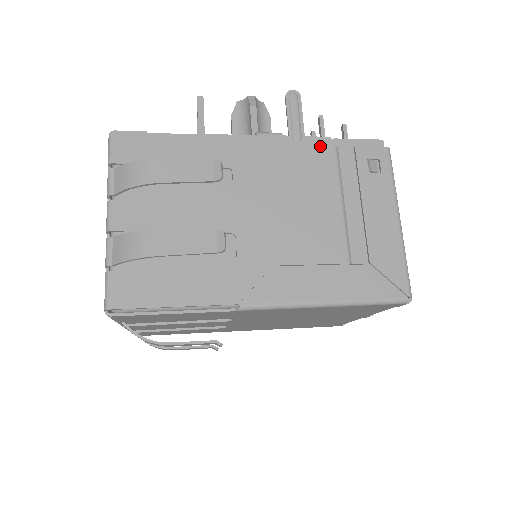
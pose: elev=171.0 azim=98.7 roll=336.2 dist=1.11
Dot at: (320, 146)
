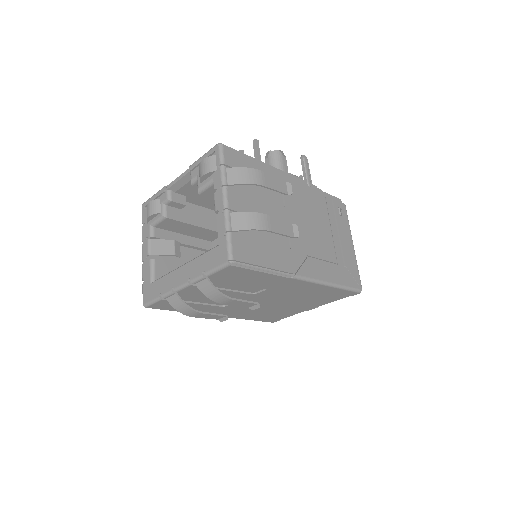
Dot at: (319, 193)
